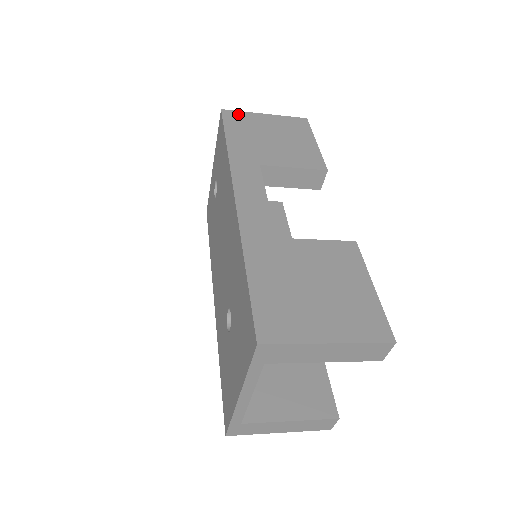
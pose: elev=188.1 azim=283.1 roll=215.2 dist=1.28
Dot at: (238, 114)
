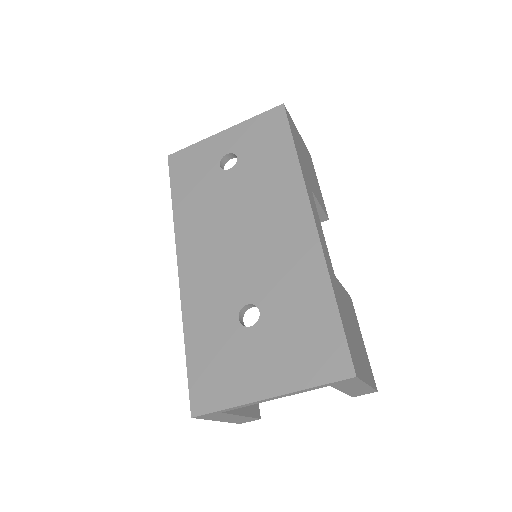
Dot at: (291, 119)
